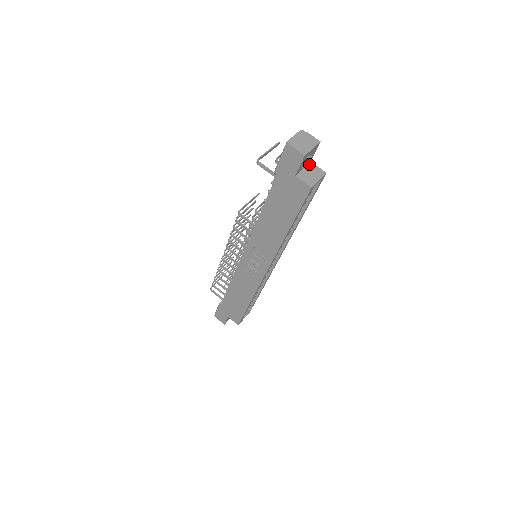
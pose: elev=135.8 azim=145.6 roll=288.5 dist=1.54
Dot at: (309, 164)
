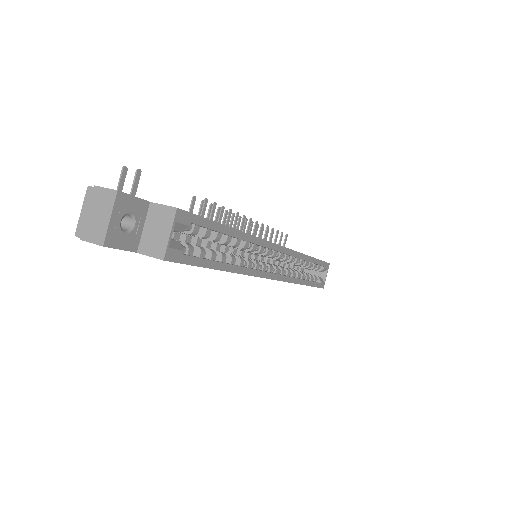
Dot at: (149, 210)
